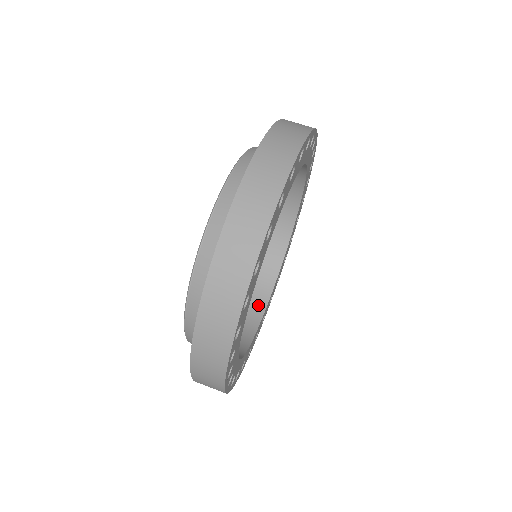
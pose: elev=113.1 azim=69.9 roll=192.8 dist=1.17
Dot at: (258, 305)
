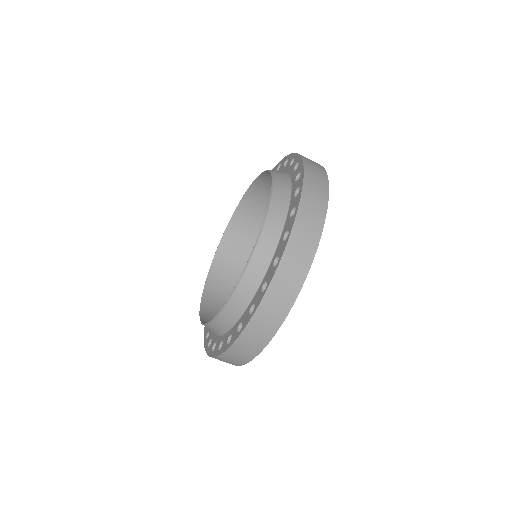
Dot at: occluded
